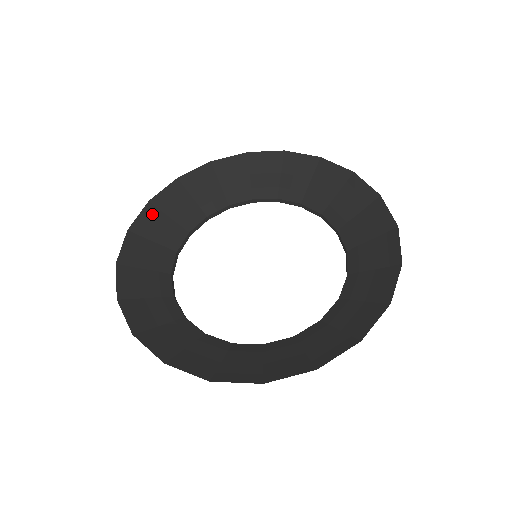
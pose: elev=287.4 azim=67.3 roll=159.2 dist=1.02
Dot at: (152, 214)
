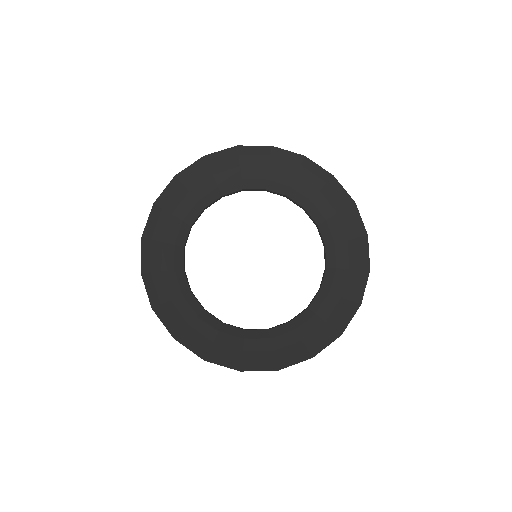
Dot at: (165, 312)
